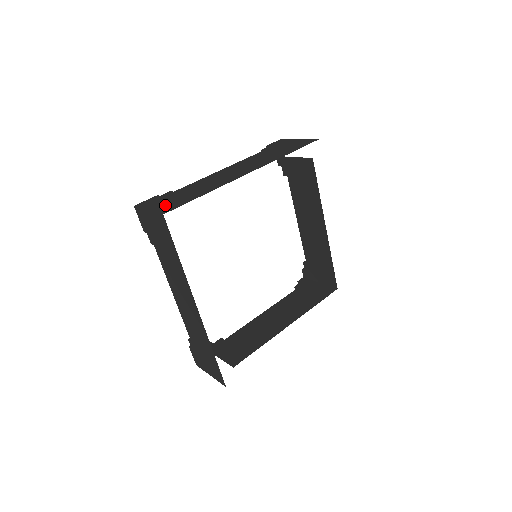
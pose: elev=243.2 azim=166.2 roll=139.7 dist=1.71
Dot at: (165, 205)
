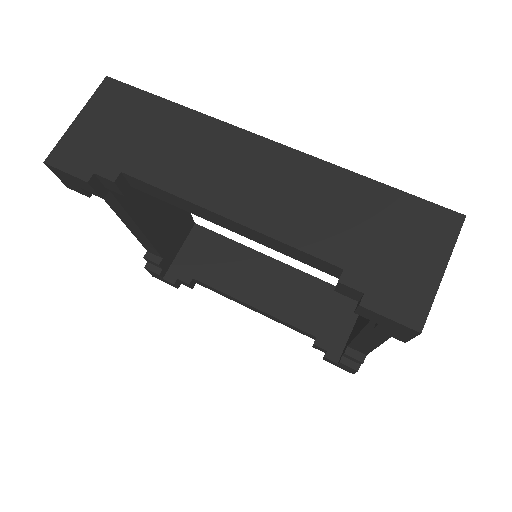
Dot at: occluded
